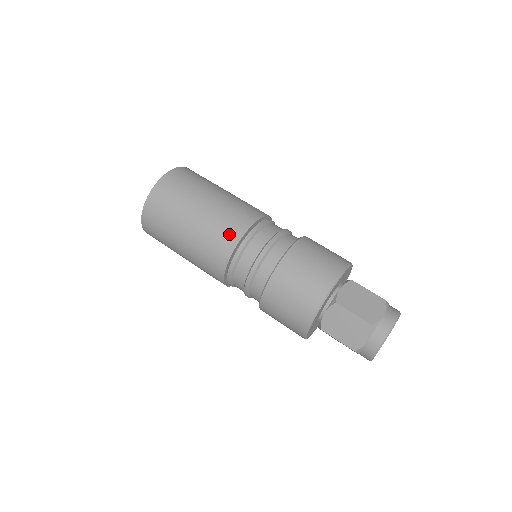
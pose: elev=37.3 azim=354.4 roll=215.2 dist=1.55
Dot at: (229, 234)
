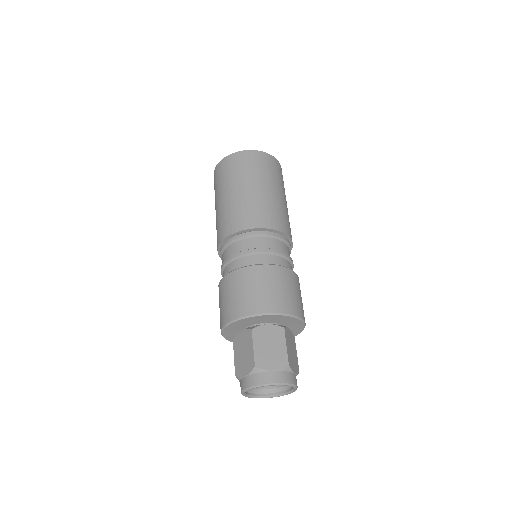
Dot at: (217, 239)
